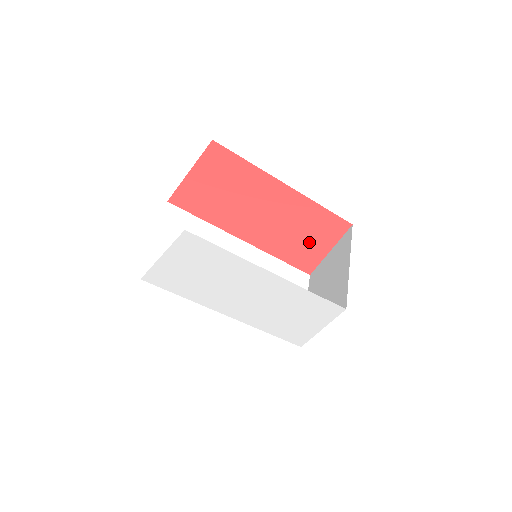
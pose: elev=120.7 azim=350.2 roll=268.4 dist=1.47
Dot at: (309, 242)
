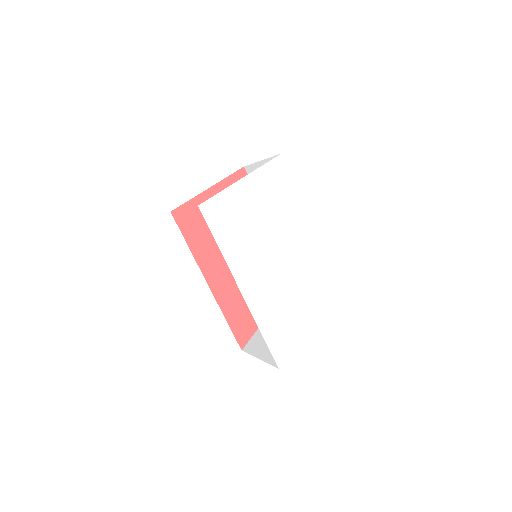
Dot at: occluded
